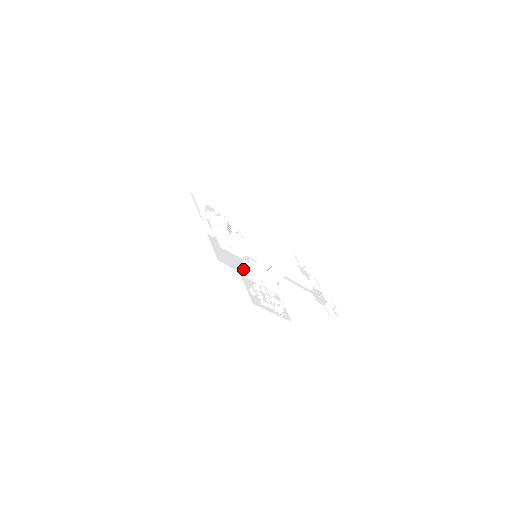
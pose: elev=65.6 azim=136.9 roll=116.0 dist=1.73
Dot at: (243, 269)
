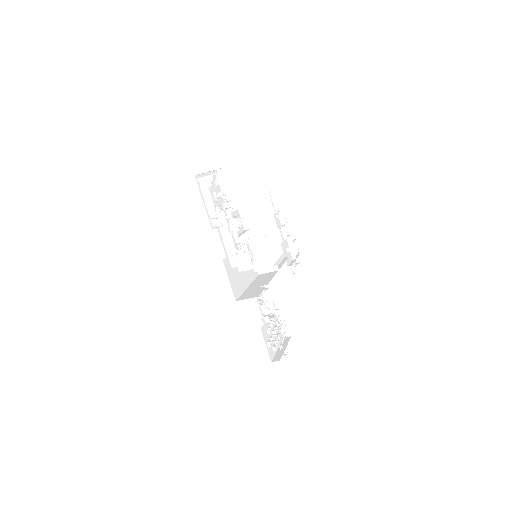
Dot at: (263, 321)
